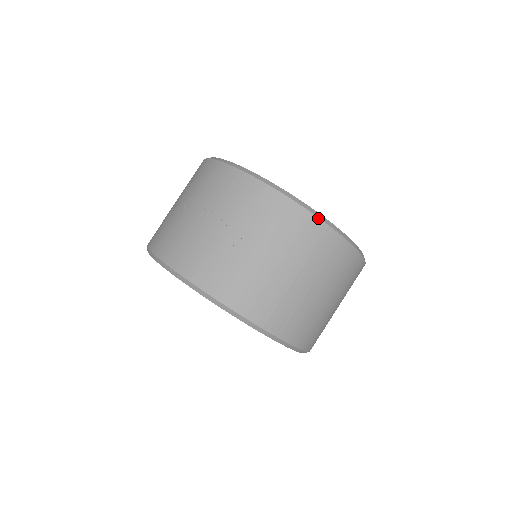
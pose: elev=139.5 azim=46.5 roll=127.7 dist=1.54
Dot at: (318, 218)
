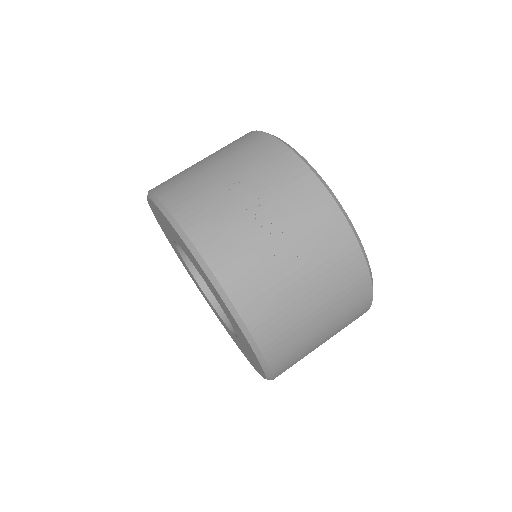
Dot at: (367, 266)
